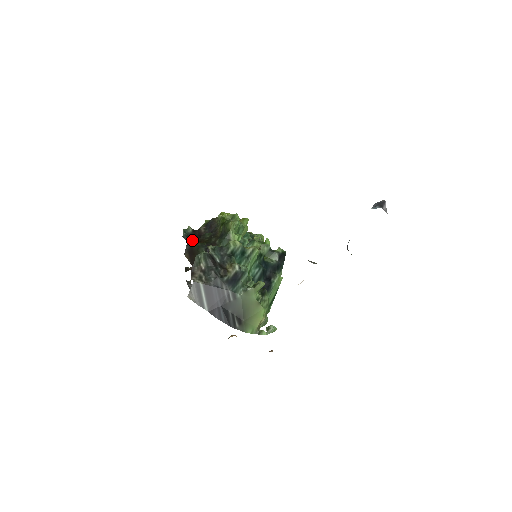
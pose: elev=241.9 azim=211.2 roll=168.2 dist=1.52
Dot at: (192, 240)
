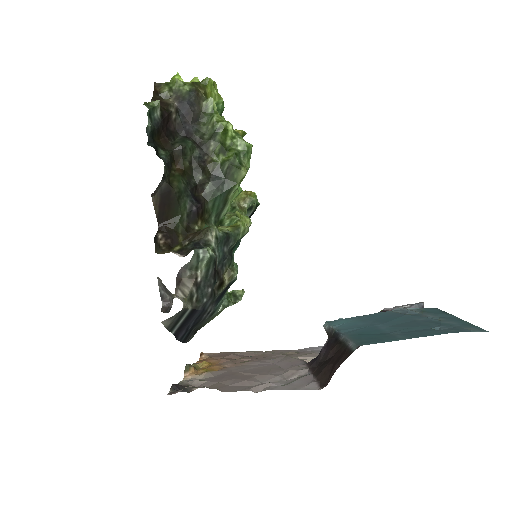
Dot at: (157, 140)
